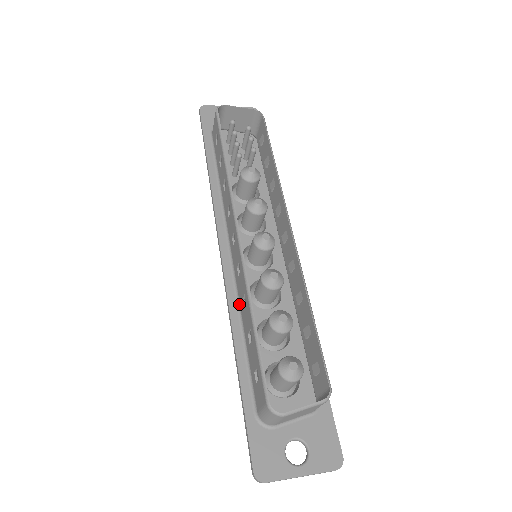
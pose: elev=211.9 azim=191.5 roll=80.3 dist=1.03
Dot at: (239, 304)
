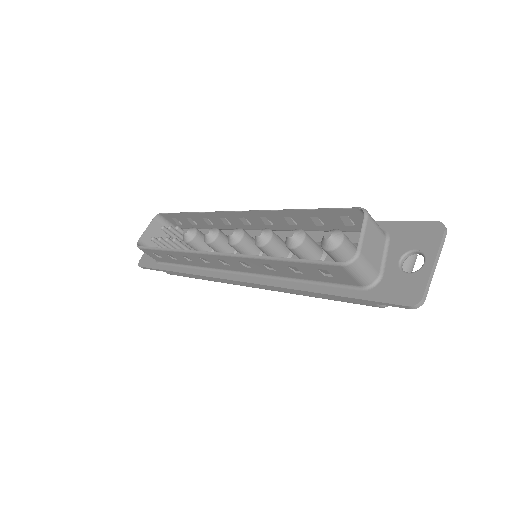
Dot at: (275, 277)
